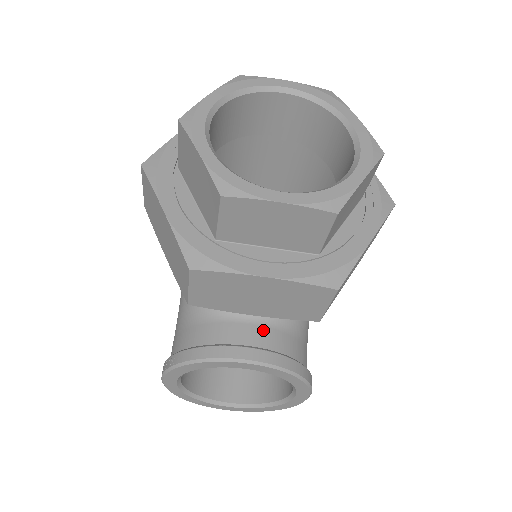
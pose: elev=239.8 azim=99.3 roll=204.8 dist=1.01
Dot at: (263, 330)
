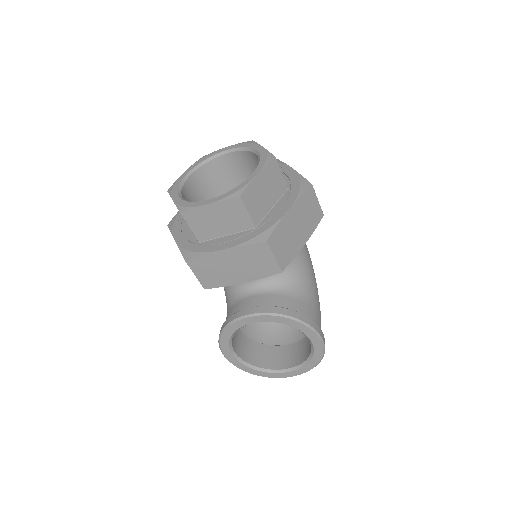
Dot at: (264, 297)
